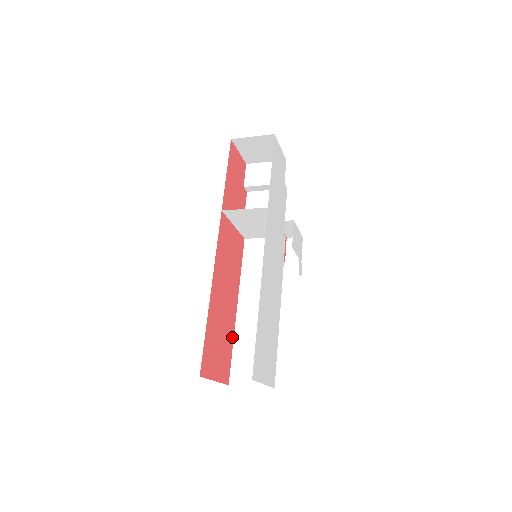
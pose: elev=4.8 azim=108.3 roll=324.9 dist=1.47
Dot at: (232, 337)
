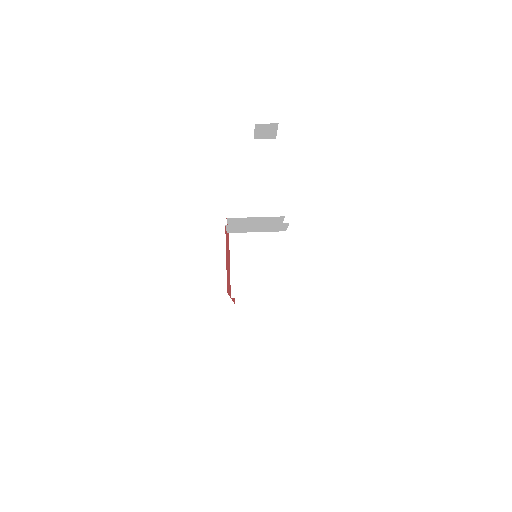
Dot at: occluded
